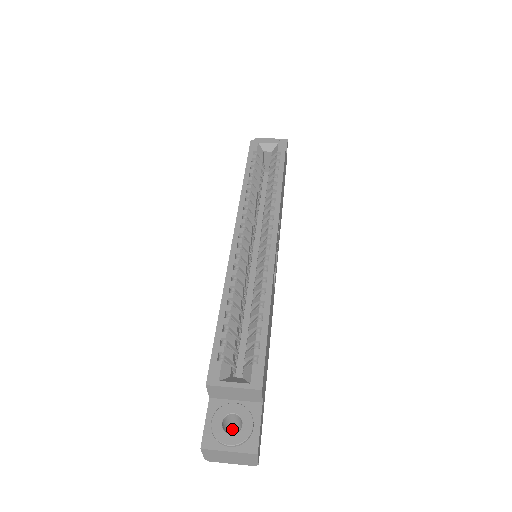
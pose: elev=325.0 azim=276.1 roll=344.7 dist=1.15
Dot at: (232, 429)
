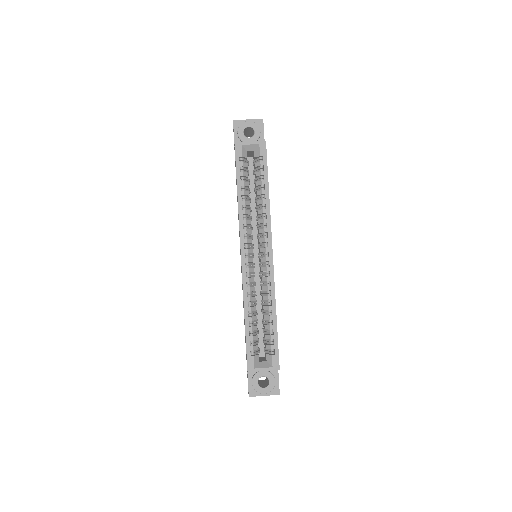
Dot at: occluded
